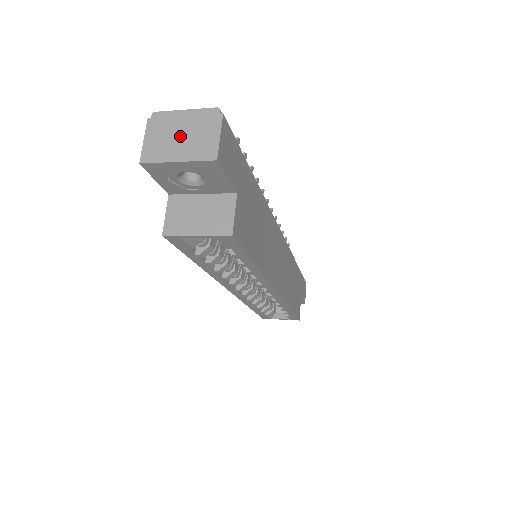
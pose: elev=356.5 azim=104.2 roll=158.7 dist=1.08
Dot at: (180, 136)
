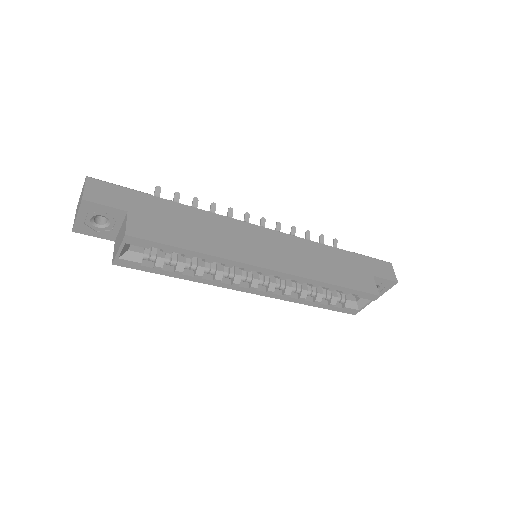
Dot at: occluded
